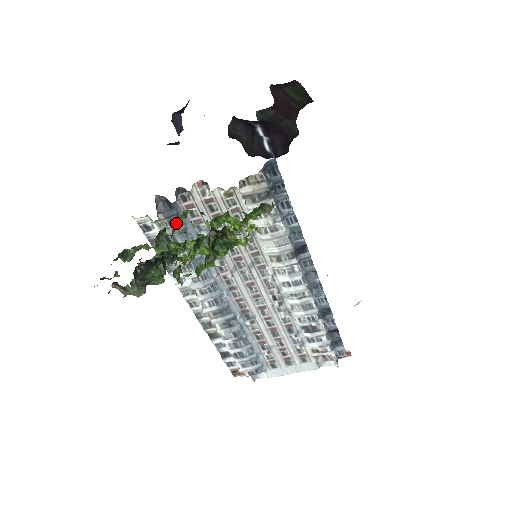
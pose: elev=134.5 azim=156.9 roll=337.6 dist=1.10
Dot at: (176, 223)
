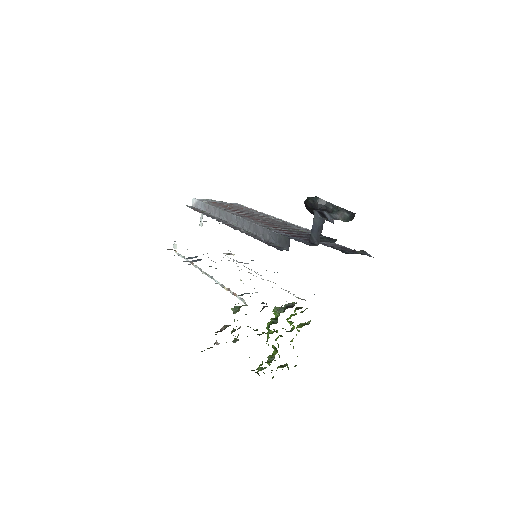
Dot at: occluded
